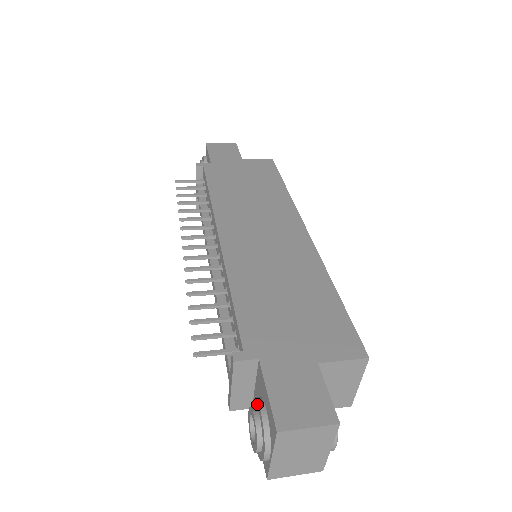
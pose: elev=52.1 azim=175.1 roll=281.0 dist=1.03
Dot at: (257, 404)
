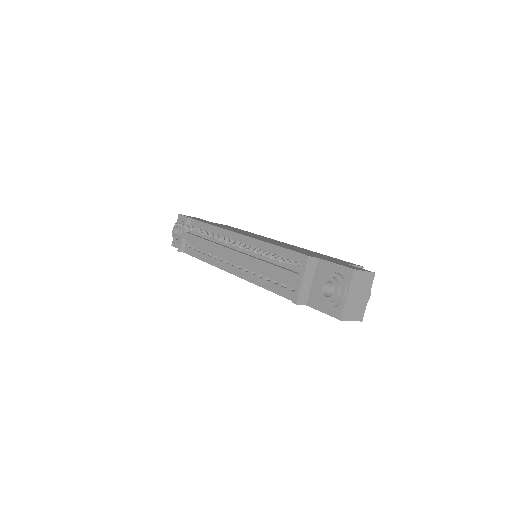
Dot at: (329, 274)
